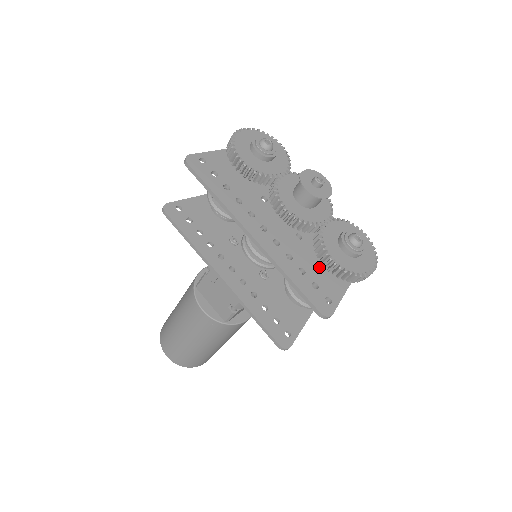
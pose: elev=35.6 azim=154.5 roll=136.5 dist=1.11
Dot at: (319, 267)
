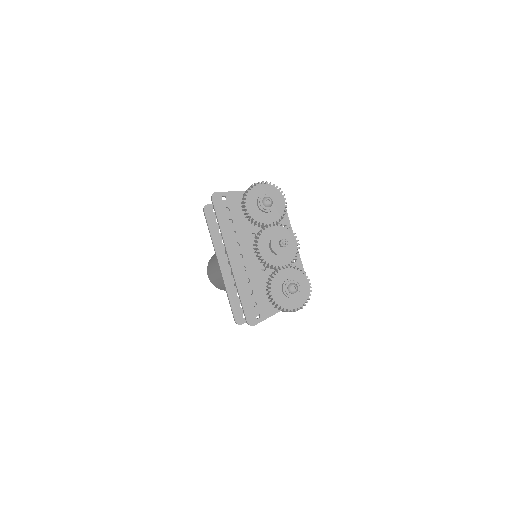
Dot at: (265, 293)
